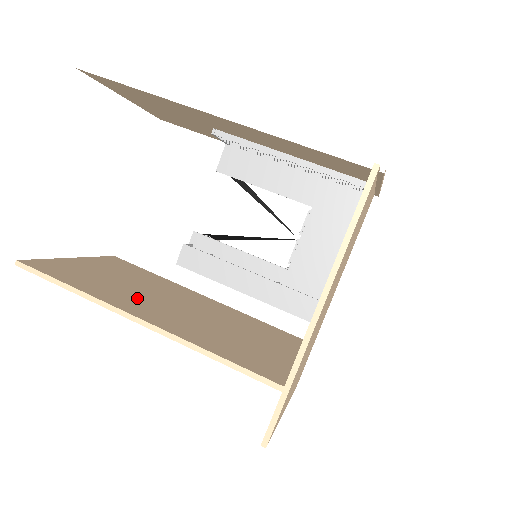
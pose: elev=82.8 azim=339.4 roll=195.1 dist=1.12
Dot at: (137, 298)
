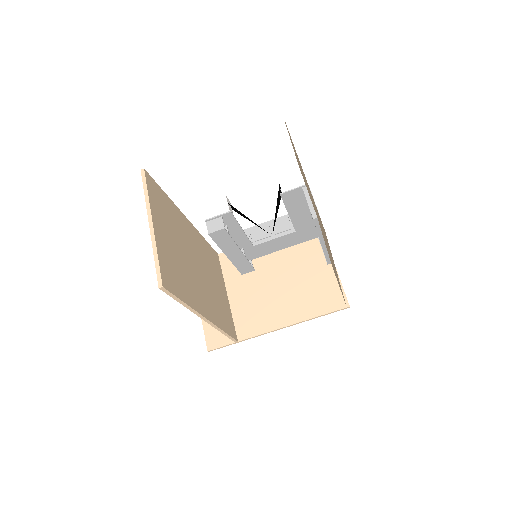
Dot at: (193, 281)
